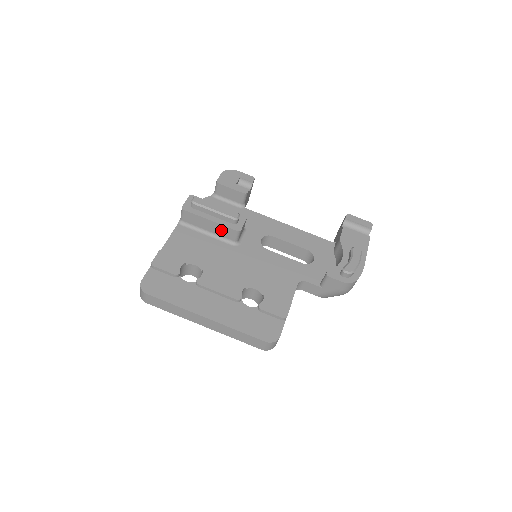
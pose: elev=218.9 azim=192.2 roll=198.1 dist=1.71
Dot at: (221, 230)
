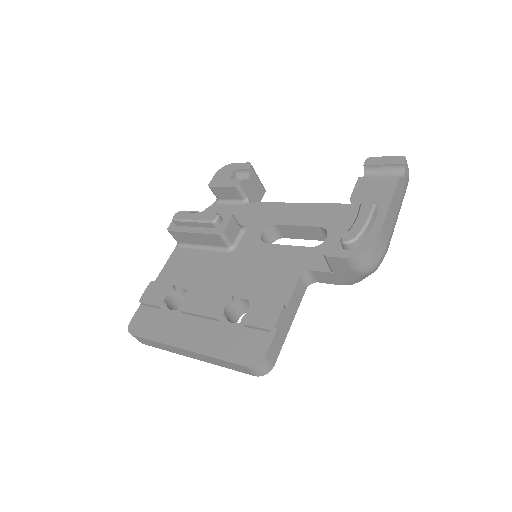
Dot at: (208, 239)
